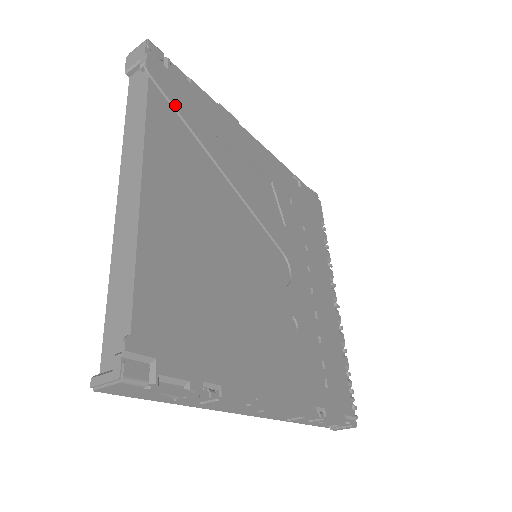
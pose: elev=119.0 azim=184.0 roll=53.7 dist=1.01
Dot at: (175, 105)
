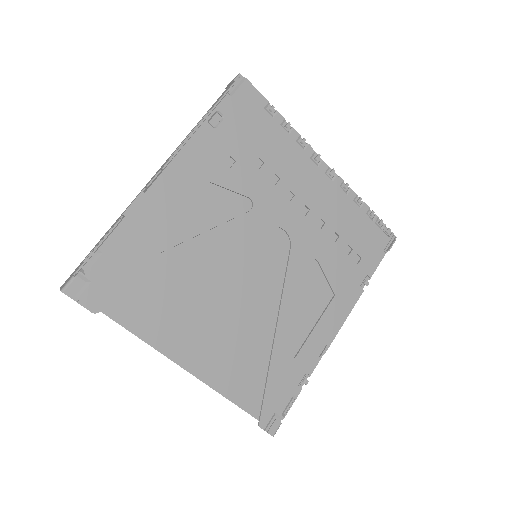
Dot at: (128, 295)
